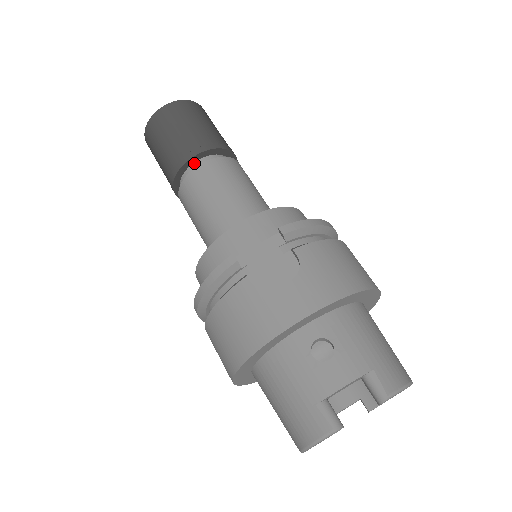
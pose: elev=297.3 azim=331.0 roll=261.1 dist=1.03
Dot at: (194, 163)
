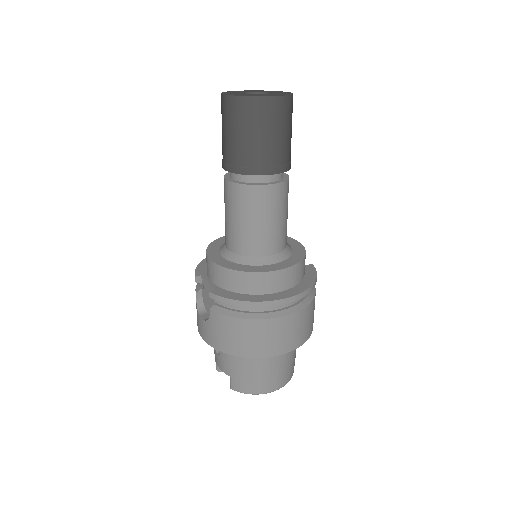
Dot at: occluded
